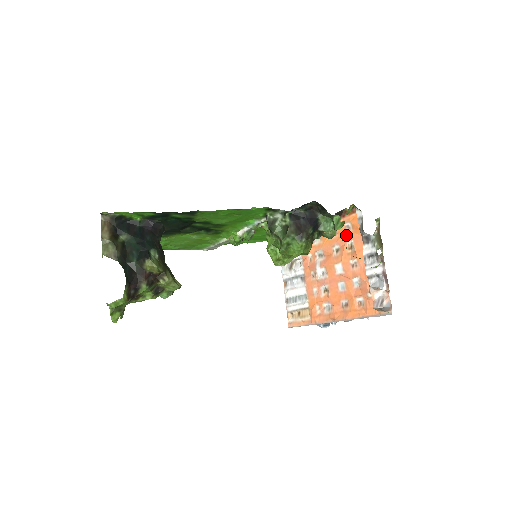
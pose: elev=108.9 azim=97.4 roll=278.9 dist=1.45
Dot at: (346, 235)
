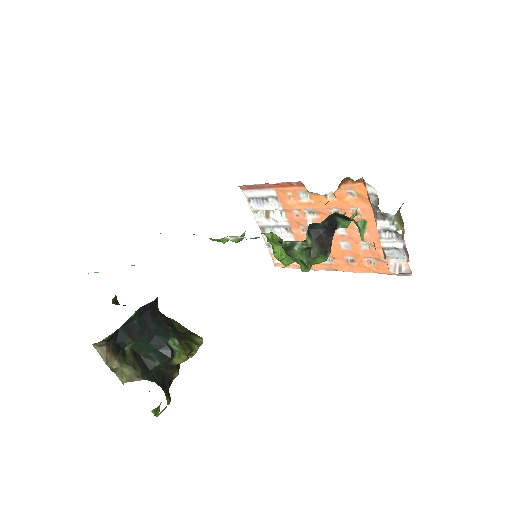
Dot at: (349, 202)
